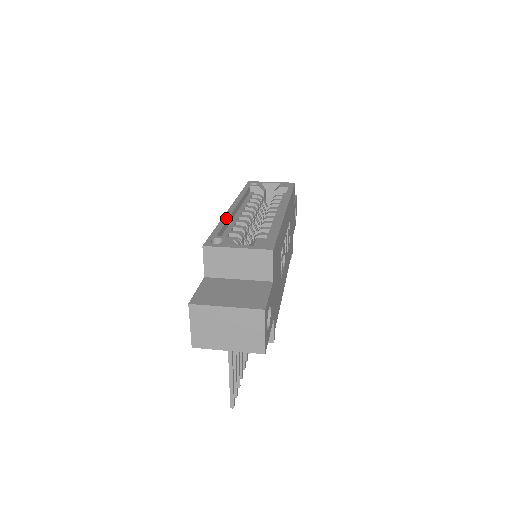
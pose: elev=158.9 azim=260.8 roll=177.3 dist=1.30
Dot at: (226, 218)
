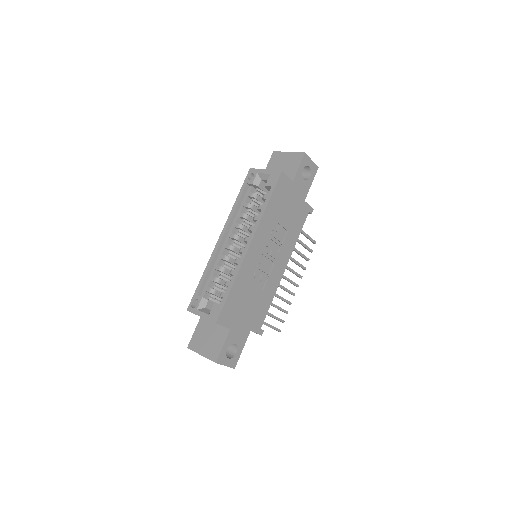
Dot at: (210, 263)
